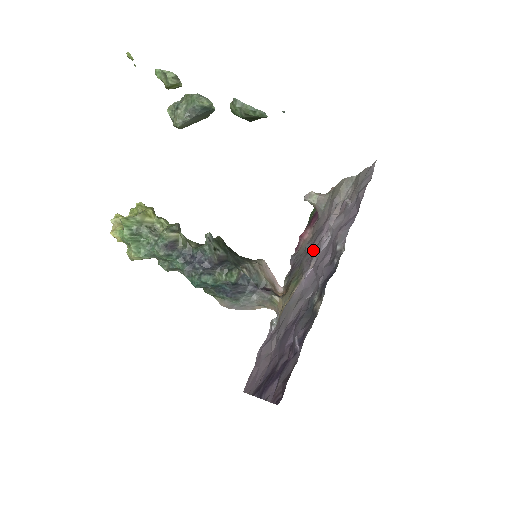
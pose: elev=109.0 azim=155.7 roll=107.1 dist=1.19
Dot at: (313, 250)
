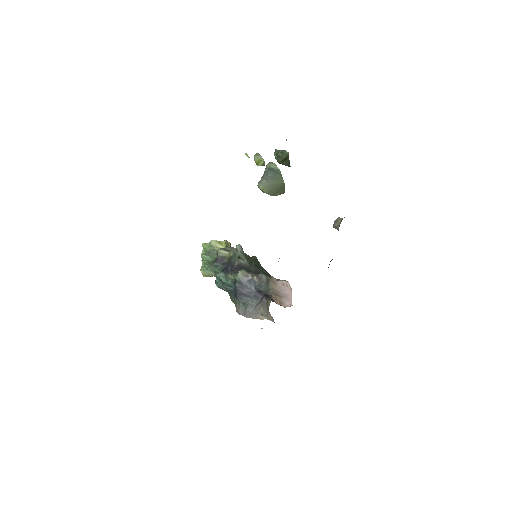
Dot at: occluded
